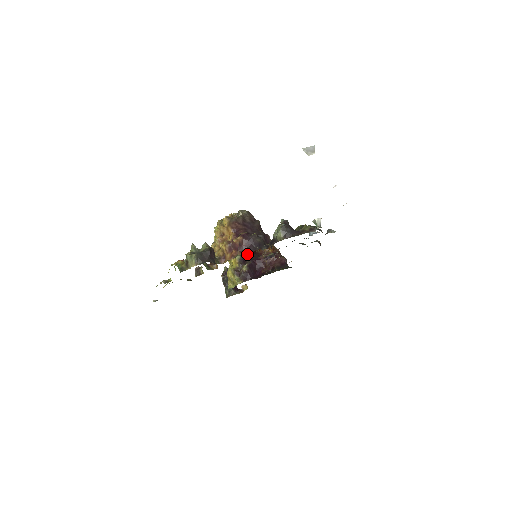
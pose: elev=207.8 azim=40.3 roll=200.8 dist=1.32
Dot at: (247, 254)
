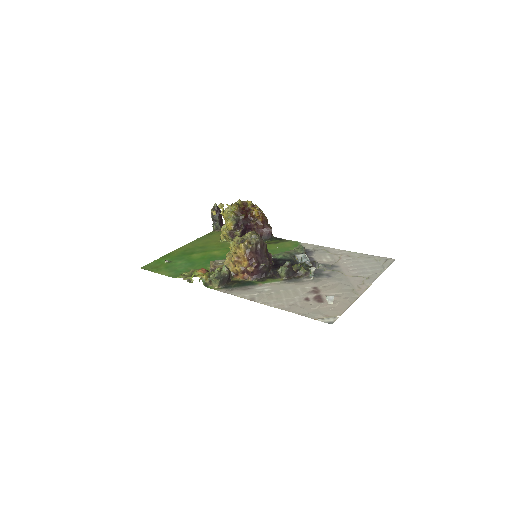
Dot at: (241, 218)
